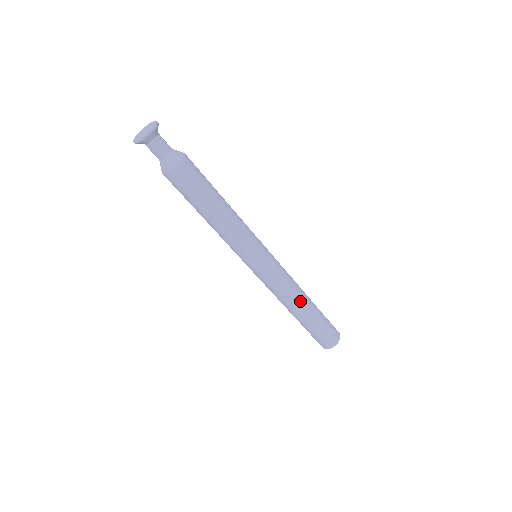
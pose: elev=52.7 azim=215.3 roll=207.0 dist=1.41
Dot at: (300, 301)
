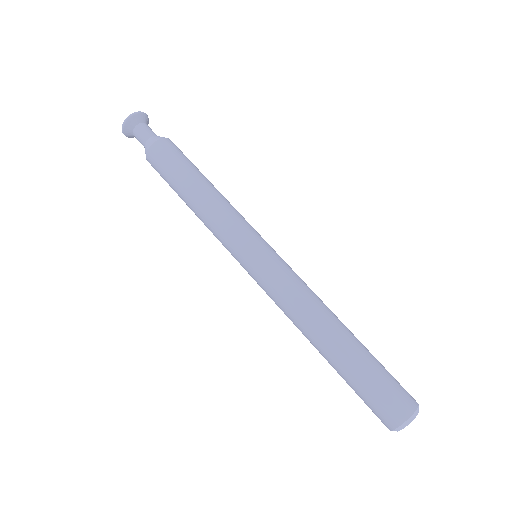
Dot at: (328, 316)
